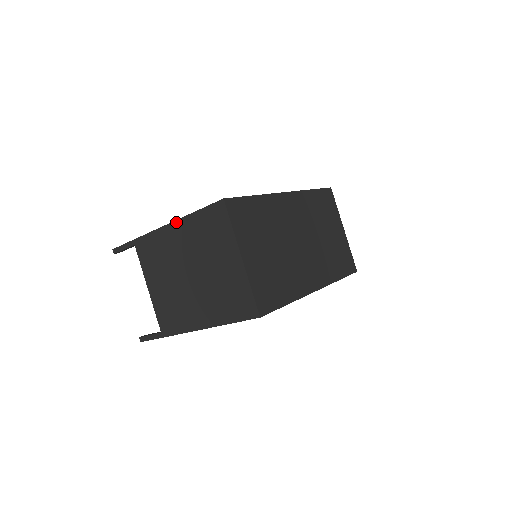
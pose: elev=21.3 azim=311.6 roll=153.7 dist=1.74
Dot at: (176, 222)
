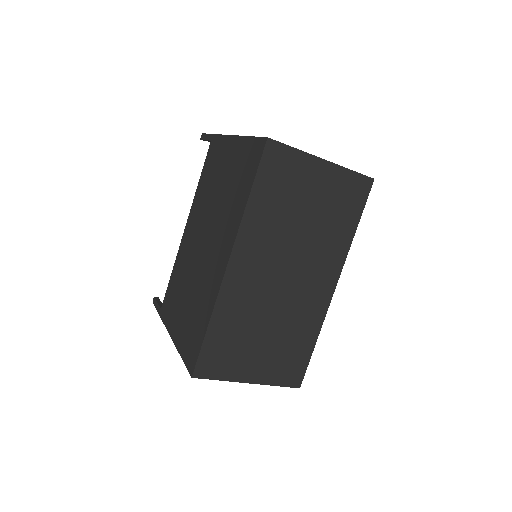
Dot at: occluded
